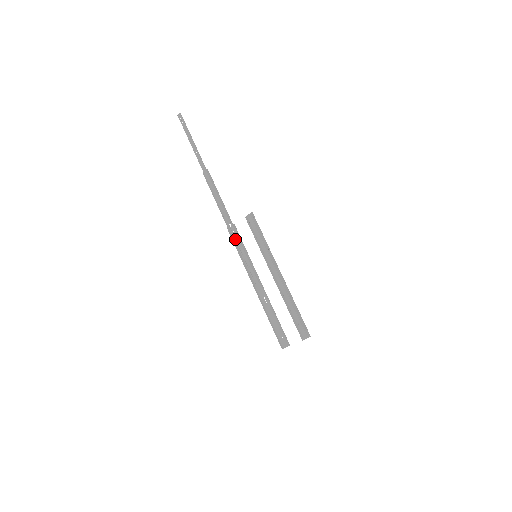
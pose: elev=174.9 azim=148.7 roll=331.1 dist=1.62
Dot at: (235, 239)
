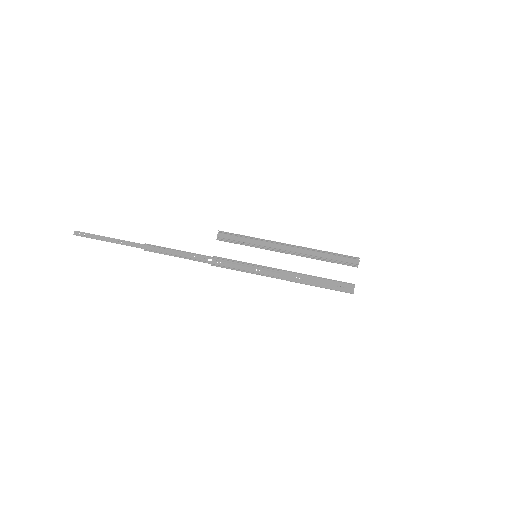
Dot at: (225, 265)
